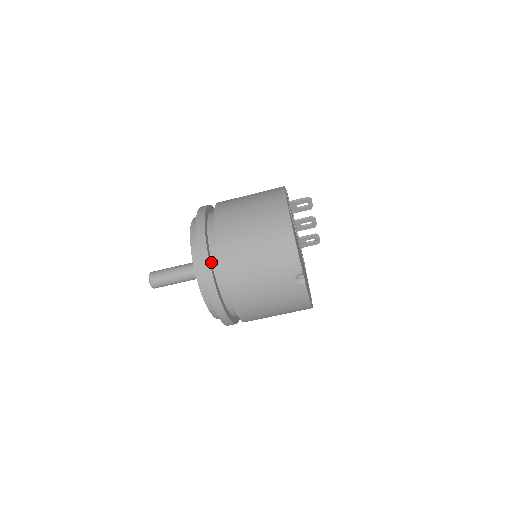
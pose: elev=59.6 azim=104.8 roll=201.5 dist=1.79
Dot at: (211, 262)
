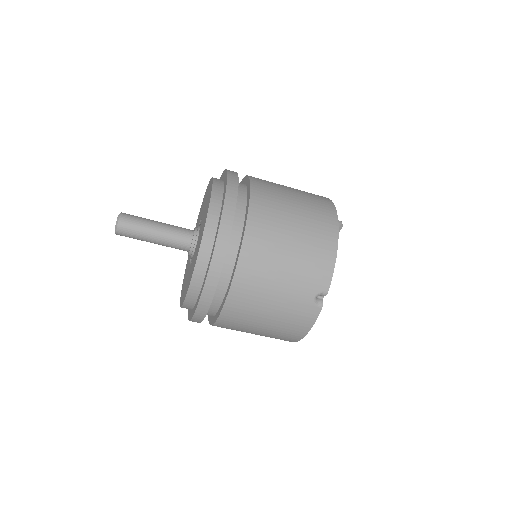
Dot at: occluded
